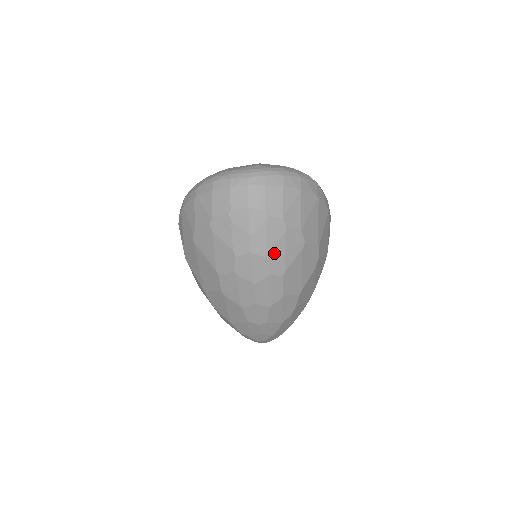
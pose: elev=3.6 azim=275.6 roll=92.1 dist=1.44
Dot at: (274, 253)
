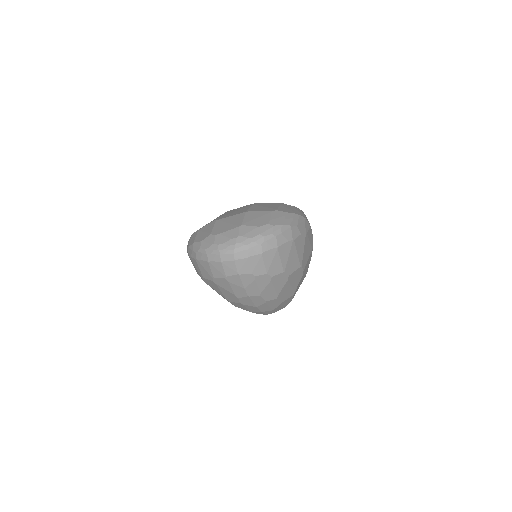
Dot at: (266, 292)
